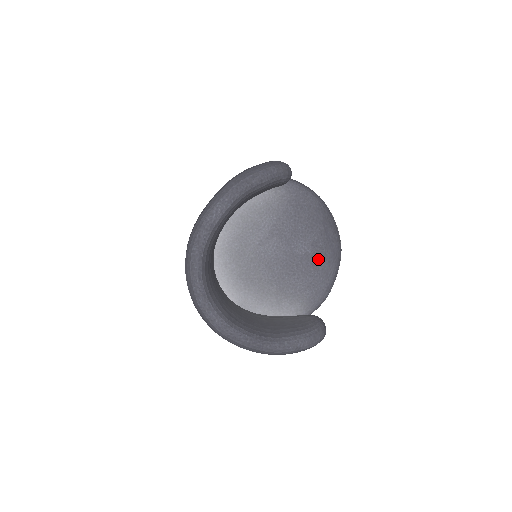
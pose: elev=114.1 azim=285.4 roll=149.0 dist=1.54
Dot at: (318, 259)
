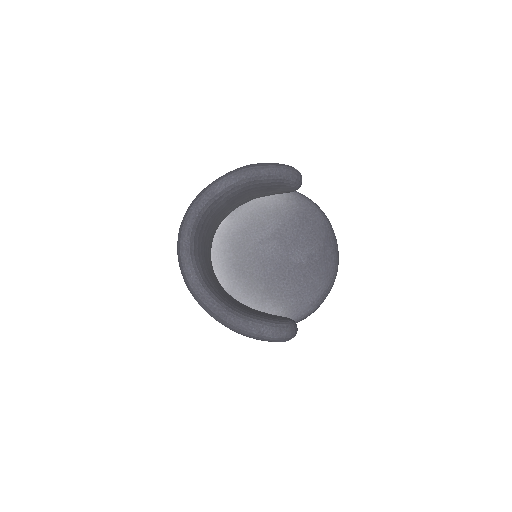
Dot at: (310, 272)
